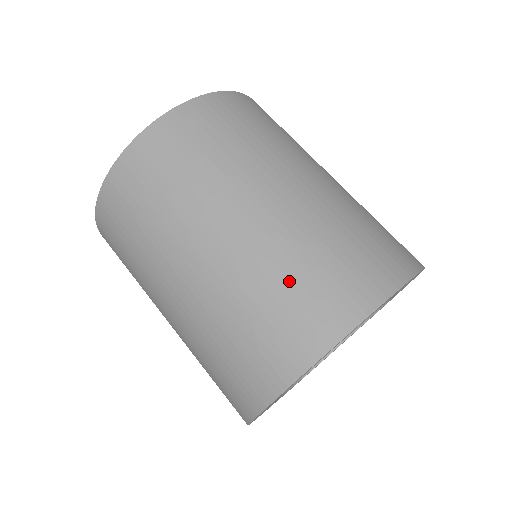
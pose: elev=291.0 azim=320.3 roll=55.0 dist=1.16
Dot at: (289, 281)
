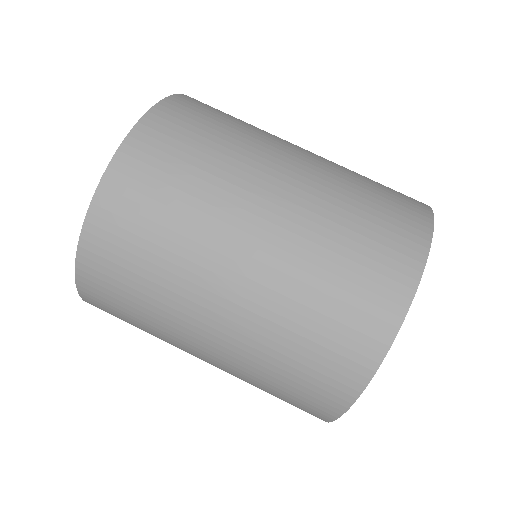
Dot at: (318, 308)
